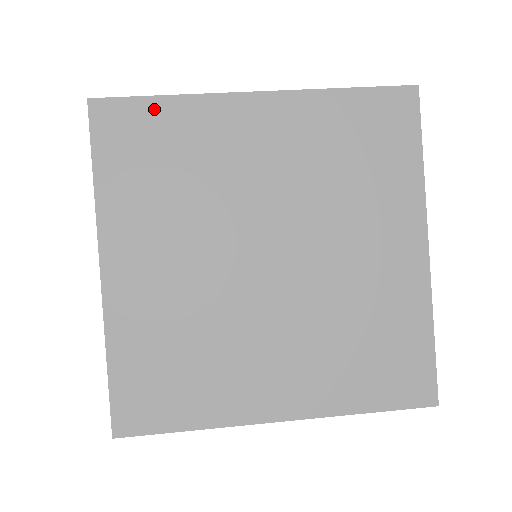
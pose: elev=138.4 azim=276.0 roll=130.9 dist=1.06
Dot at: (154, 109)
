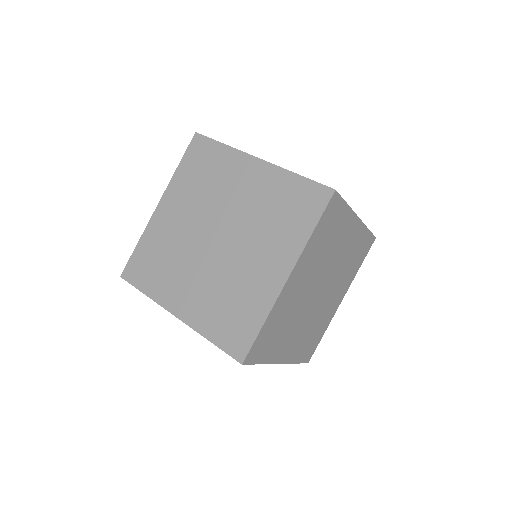
Dot at: (263, 332)
